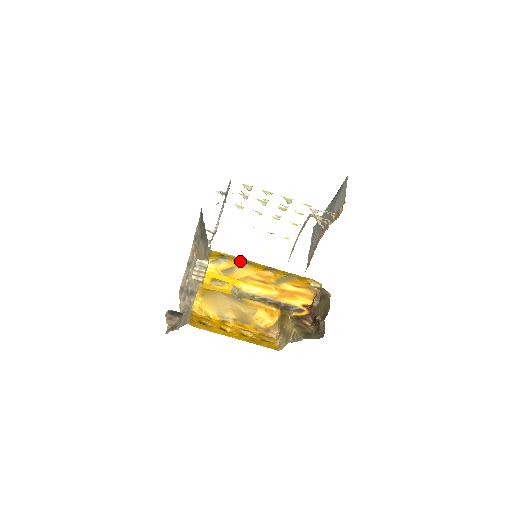
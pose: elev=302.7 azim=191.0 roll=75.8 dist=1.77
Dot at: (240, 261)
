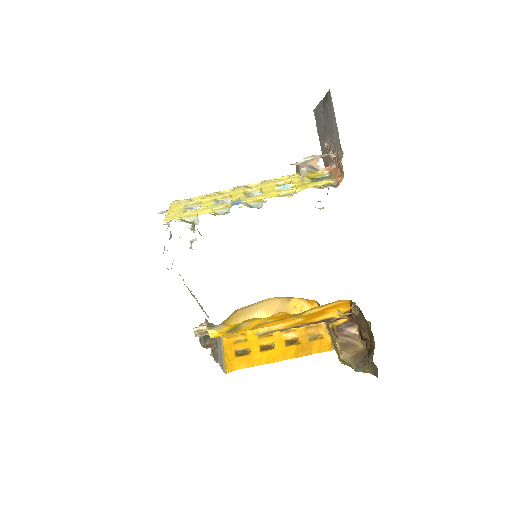
Dot at: occluded
